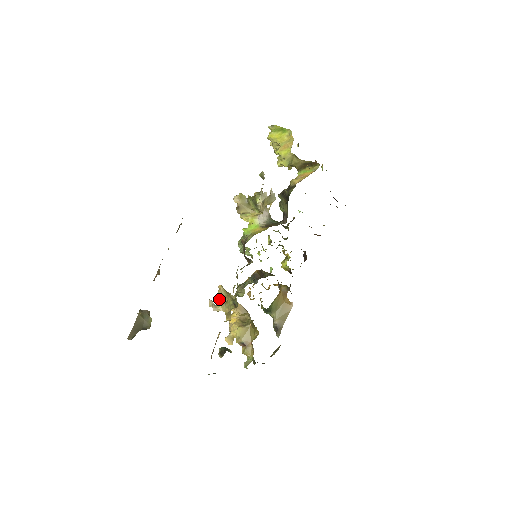
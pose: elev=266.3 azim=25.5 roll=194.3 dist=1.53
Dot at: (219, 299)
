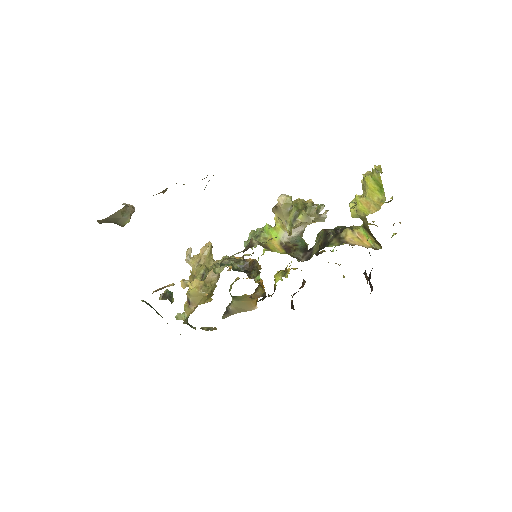
Dot at: (200, 253)
